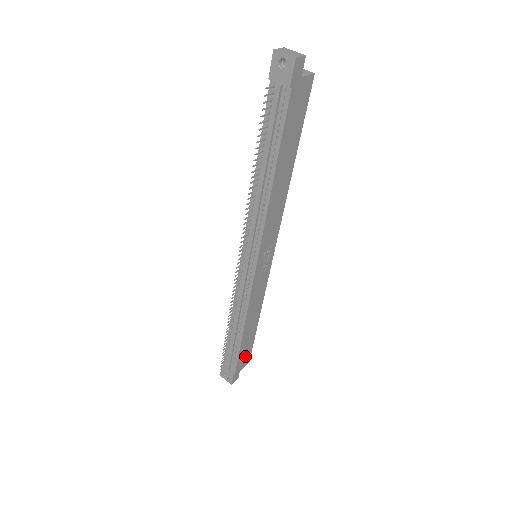
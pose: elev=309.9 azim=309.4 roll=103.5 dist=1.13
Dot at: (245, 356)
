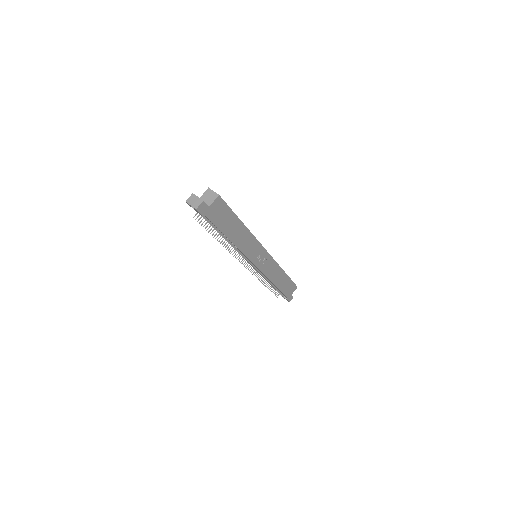
Dot at: (290, 288)
